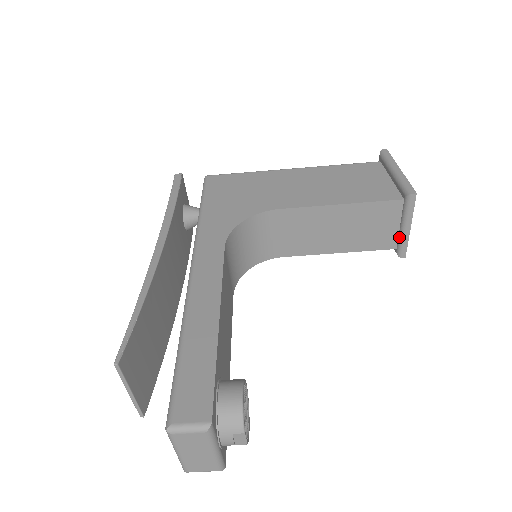
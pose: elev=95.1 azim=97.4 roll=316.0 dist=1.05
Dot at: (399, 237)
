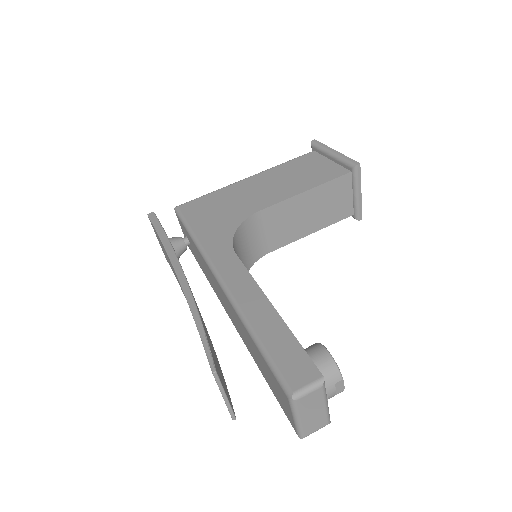
Dot at: (354, 204)
